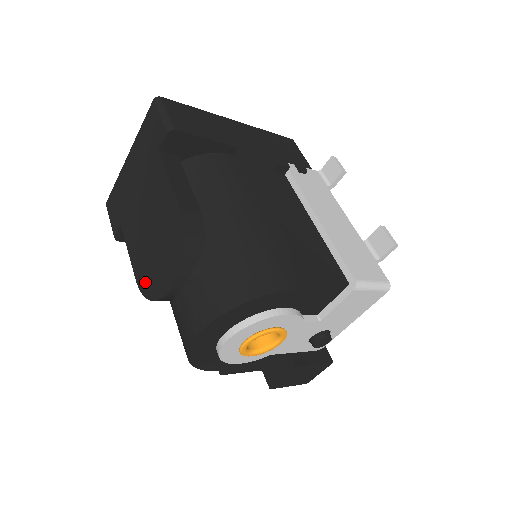
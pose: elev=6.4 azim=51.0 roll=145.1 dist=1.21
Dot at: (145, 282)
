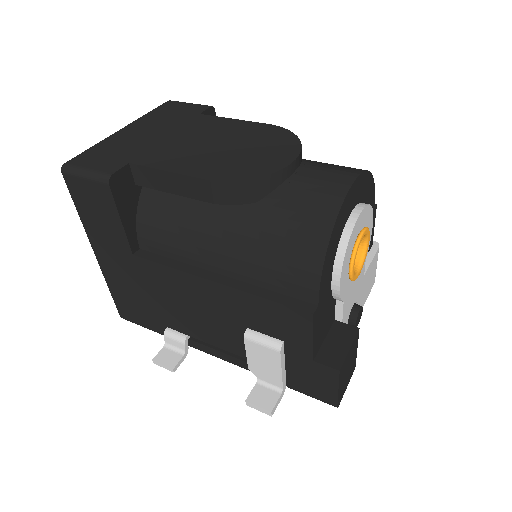
Dot at: (233, 172)
